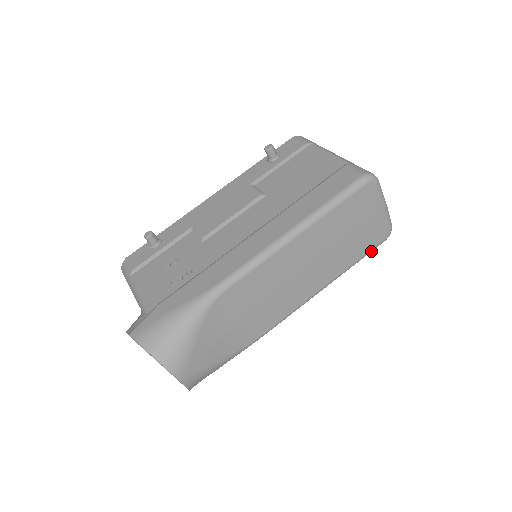
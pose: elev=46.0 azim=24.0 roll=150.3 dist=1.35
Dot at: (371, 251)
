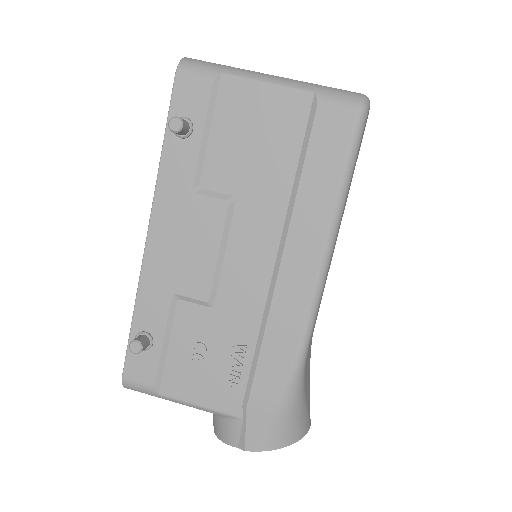
Dot at: occluded
